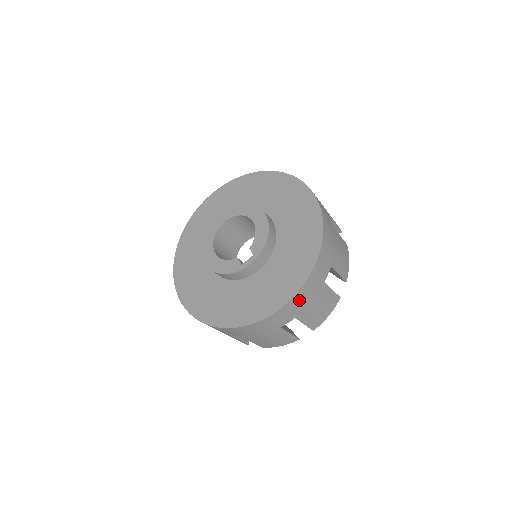
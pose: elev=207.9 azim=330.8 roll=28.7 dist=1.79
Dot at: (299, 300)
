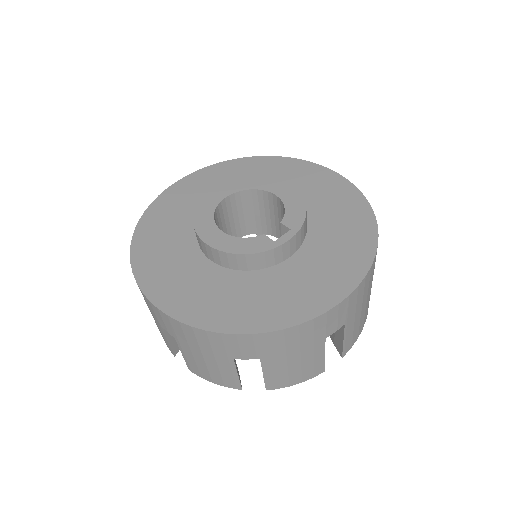
Dot at: (360, 292)
